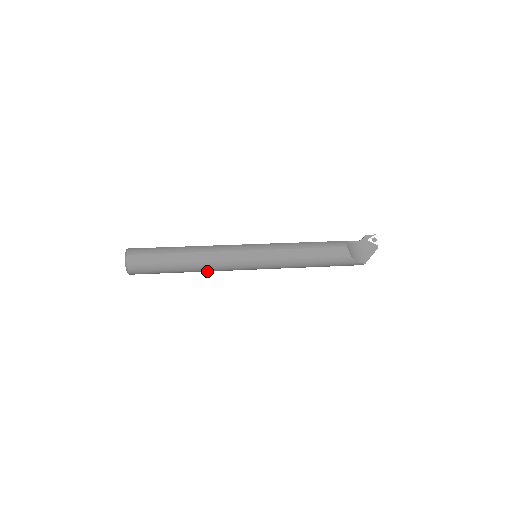
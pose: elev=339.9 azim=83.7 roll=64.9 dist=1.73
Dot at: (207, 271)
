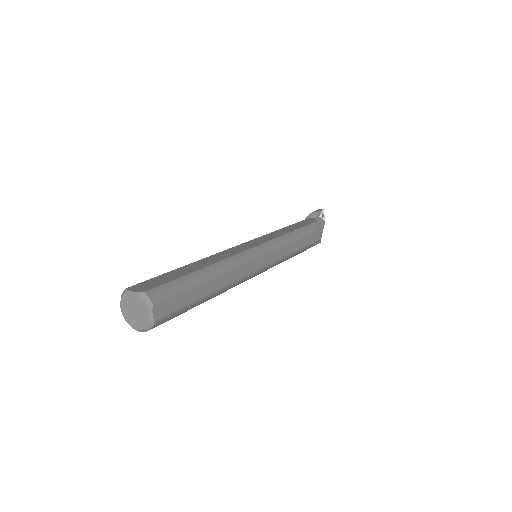
Dot at: occluded
